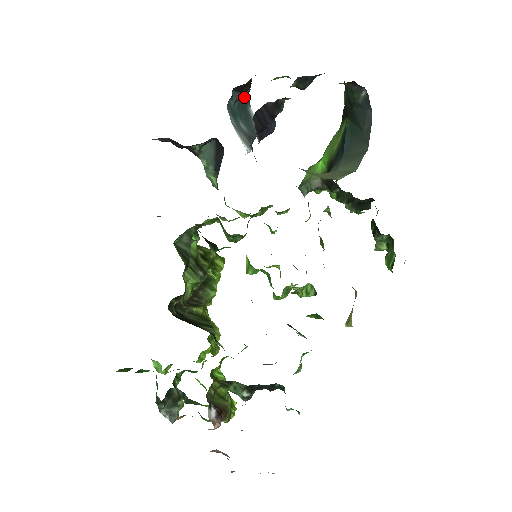
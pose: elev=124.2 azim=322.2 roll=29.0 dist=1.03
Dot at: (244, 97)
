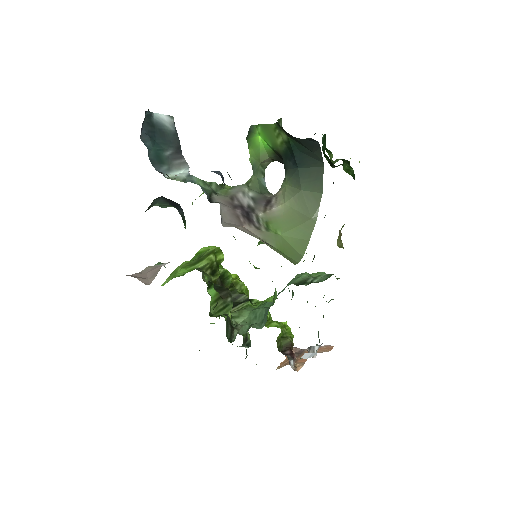
Dot at: (145, 118)
